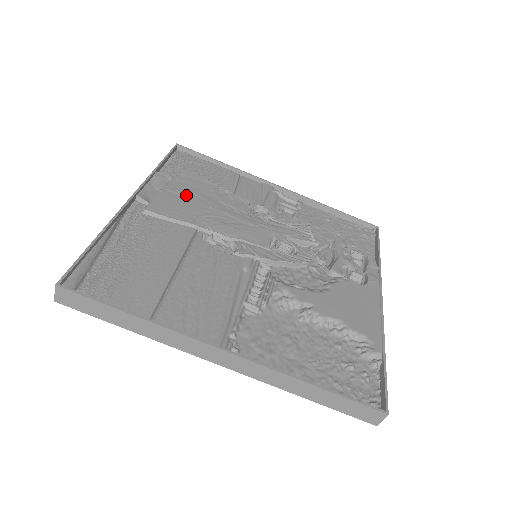
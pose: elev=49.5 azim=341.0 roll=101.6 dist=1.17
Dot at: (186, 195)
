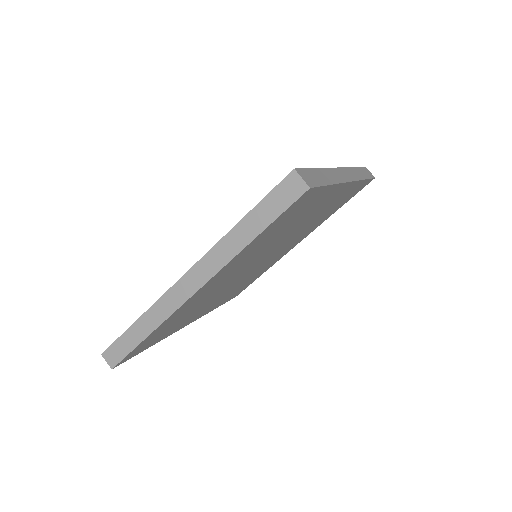
Dot at: occluded
